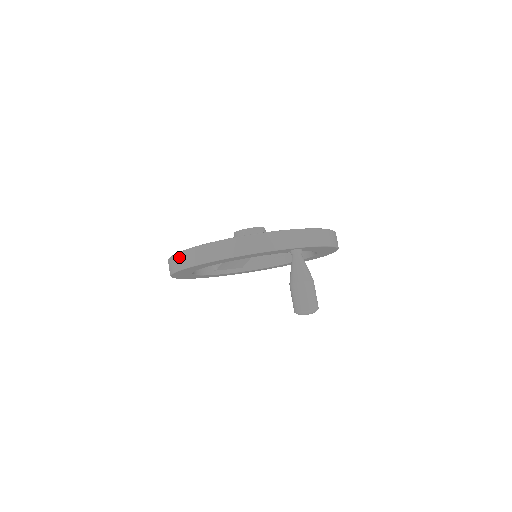
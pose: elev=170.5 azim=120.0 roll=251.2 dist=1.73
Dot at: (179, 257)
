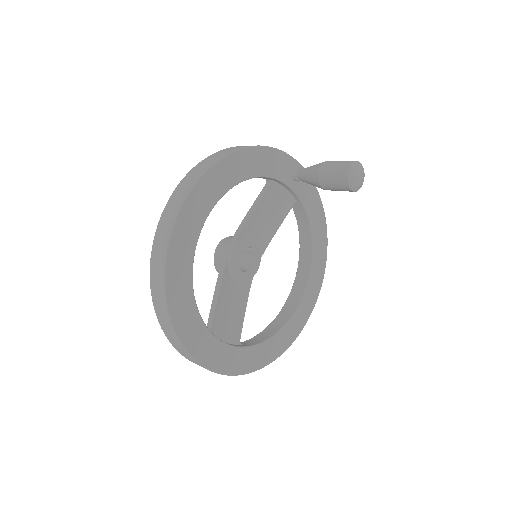
Dot at: (178, 189)
